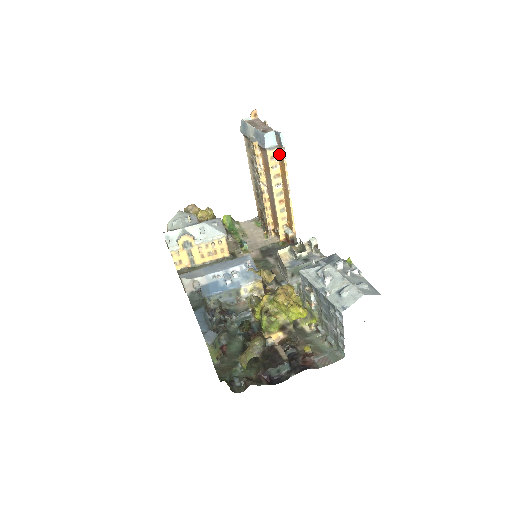
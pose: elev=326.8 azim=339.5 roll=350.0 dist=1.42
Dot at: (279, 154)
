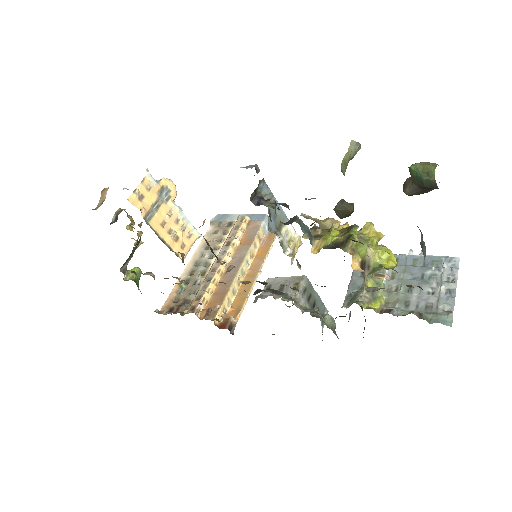
Dot at: (265, 239)
